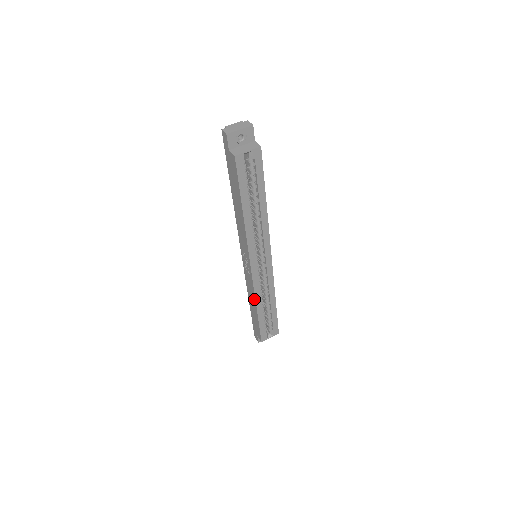
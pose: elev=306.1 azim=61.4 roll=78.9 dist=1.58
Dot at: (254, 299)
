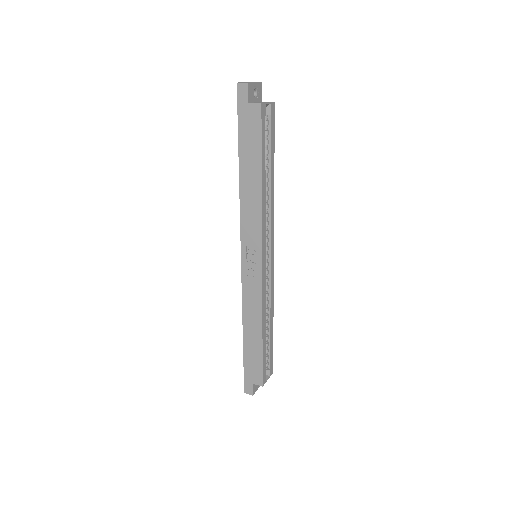
Dot at: (259, 315)
